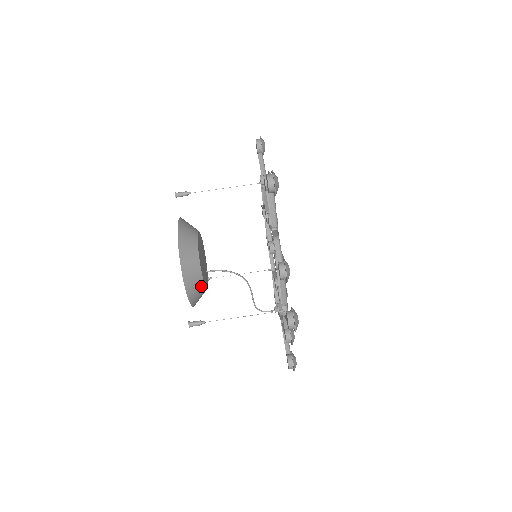
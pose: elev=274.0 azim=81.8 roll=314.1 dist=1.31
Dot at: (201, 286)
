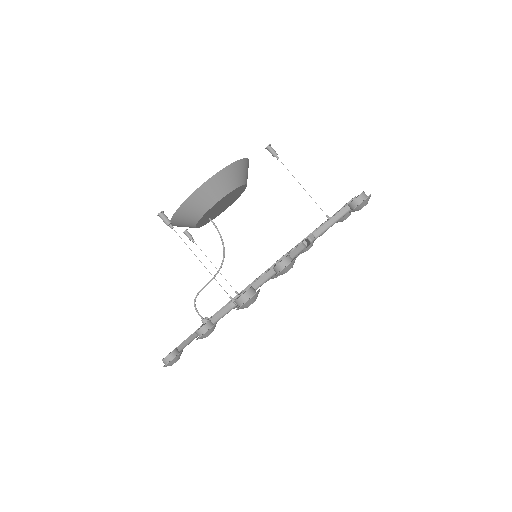
Dot at: (200, 213)
